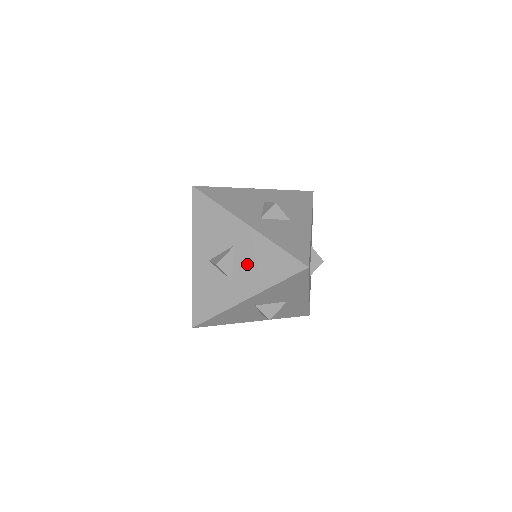
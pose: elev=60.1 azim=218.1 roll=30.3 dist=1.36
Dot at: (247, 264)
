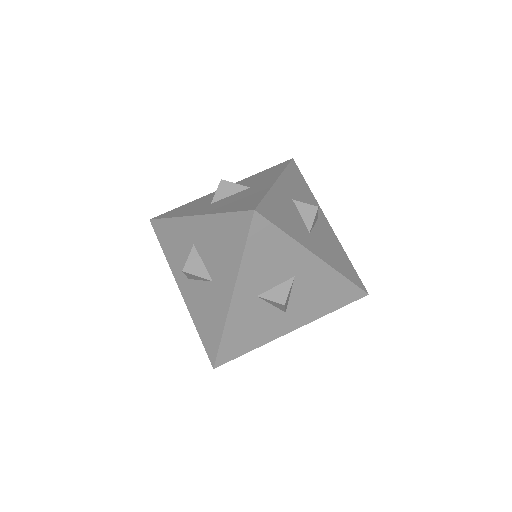
Dot at: (325, 240)
